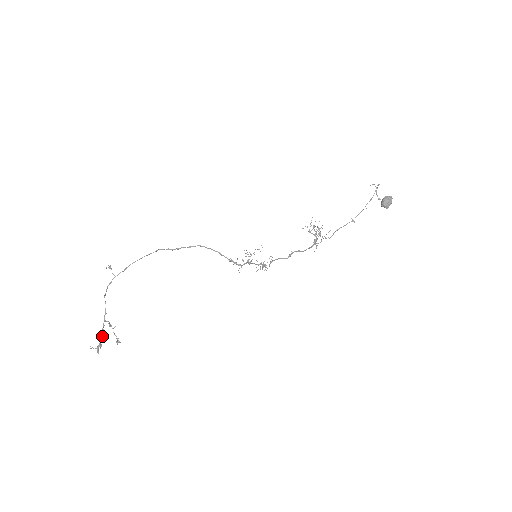
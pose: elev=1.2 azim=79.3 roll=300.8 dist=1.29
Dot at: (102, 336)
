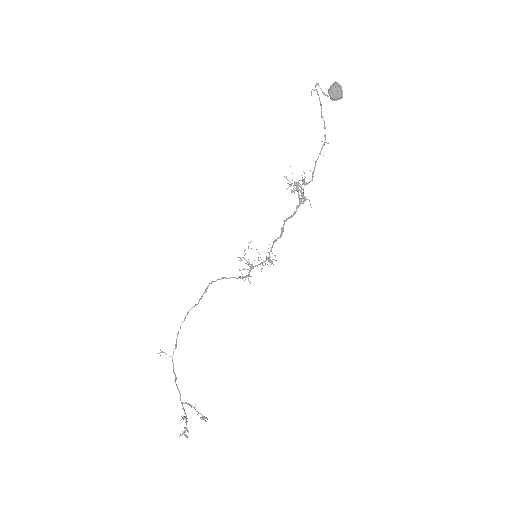
Dot at: (186, 419)
